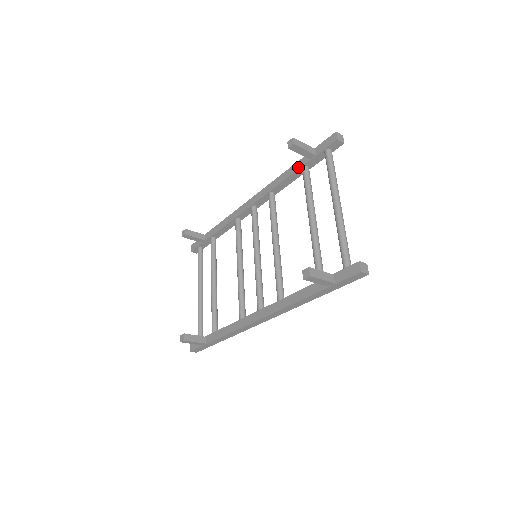
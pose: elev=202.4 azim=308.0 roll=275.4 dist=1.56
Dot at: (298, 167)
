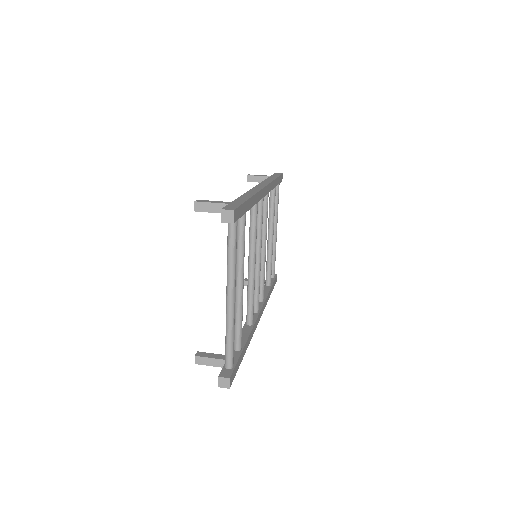
Dot at: occluded
